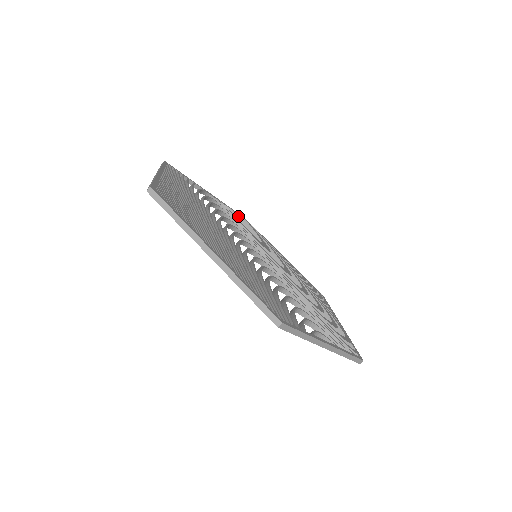
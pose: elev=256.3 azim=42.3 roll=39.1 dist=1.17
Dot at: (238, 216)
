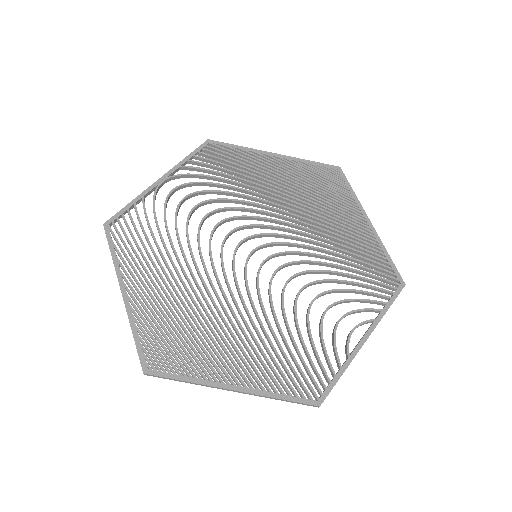
Dot at: (203, 159)
